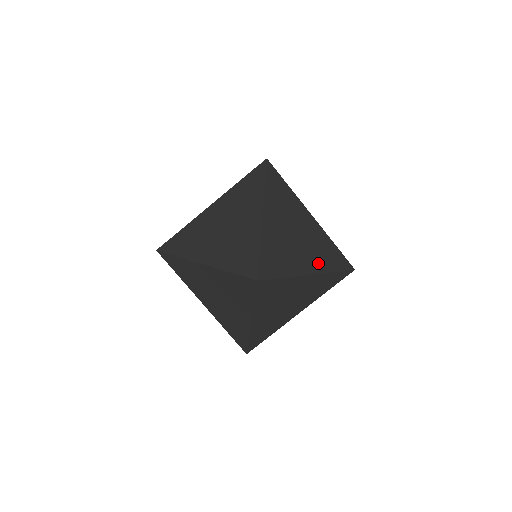
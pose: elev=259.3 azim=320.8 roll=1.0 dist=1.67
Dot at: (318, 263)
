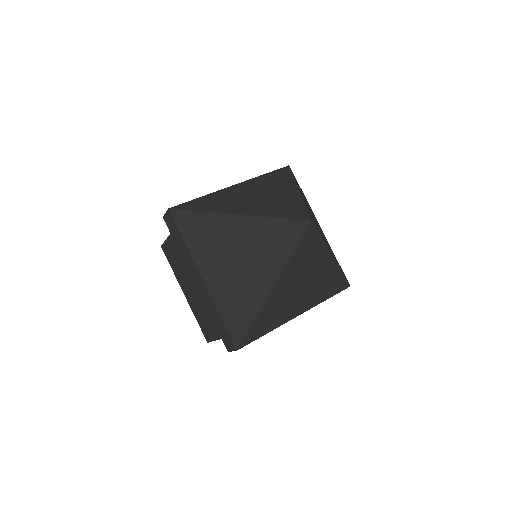
Dot at: occluded
